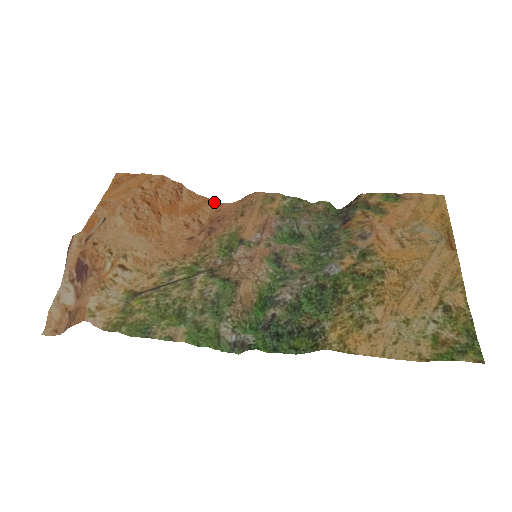
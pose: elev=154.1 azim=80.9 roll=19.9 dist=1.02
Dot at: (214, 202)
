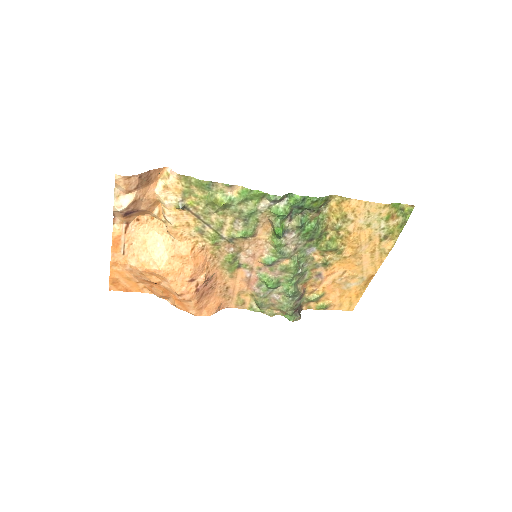
Dot at: occluded
